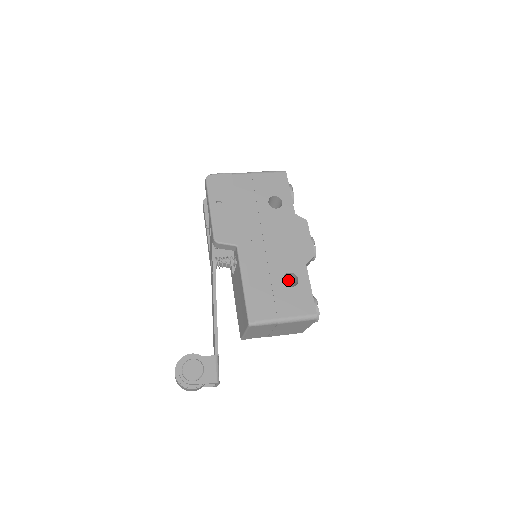
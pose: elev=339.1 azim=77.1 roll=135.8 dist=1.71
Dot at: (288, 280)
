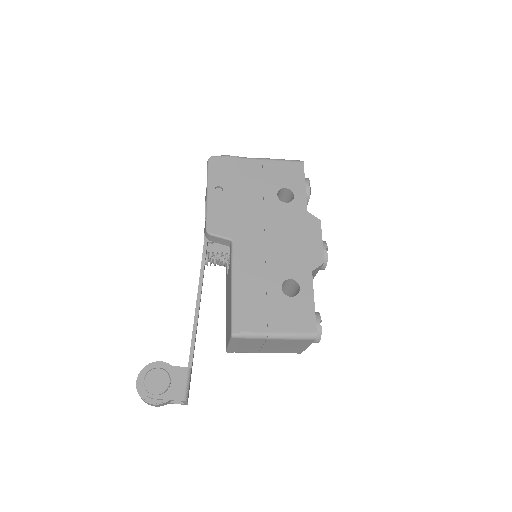
Dot at: (289, 288)
